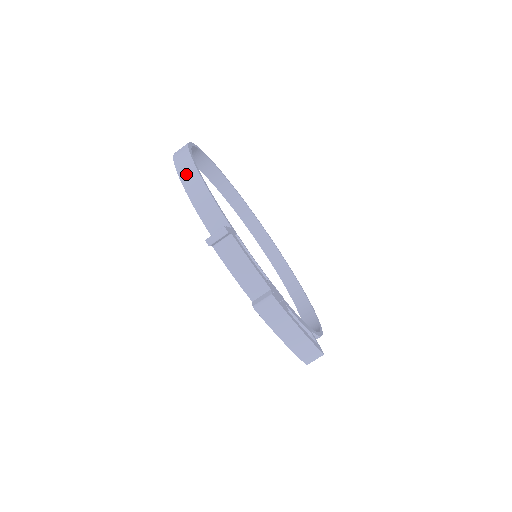
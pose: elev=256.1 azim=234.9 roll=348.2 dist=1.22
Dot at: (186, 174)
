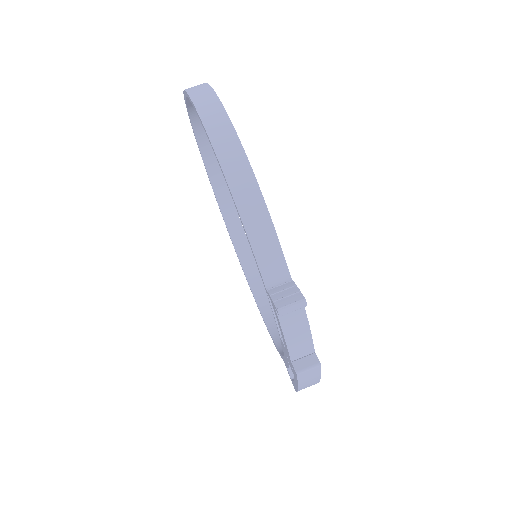
Dot at: (239, 180)
